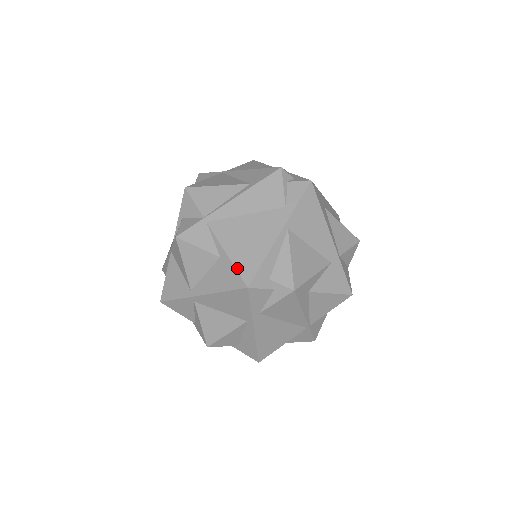
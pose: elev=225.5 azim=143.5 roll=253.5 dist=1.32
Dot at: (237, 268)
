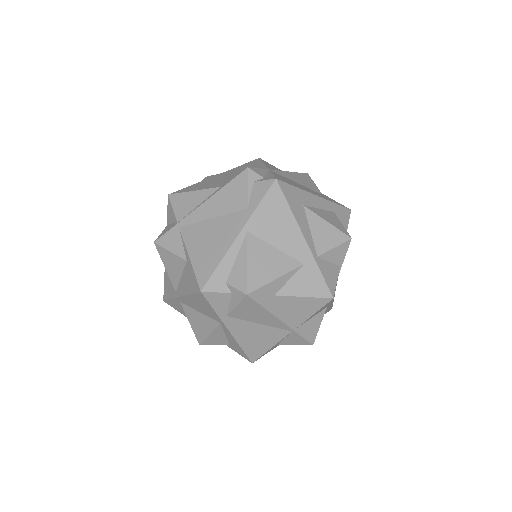
Dot at: (195, 272)
